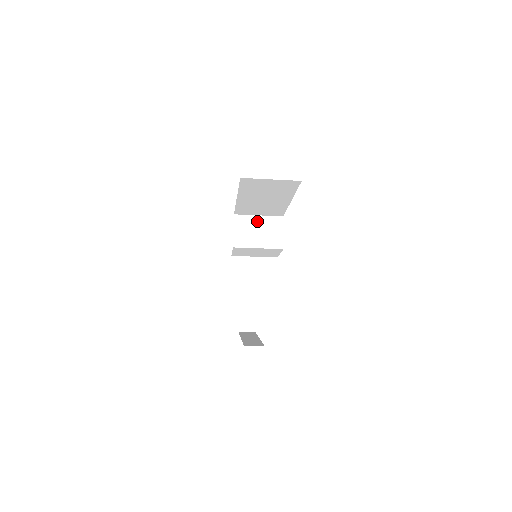
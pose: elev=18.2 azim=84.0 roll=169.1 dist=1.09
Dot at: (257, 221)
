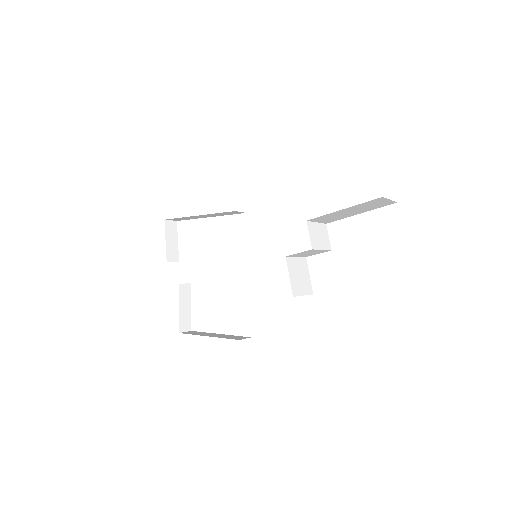
Dot at: (317, 227)
